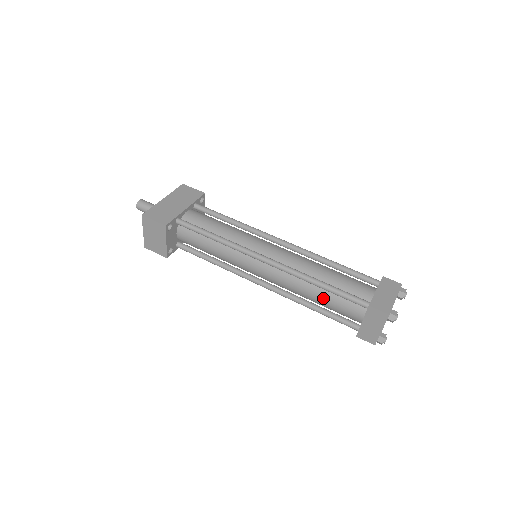
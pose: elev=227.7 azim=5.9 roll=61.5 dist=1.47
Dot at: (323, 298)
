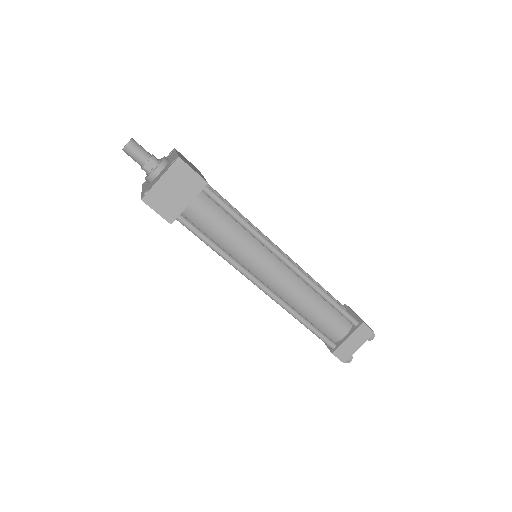
Dot at: (321, 311)
